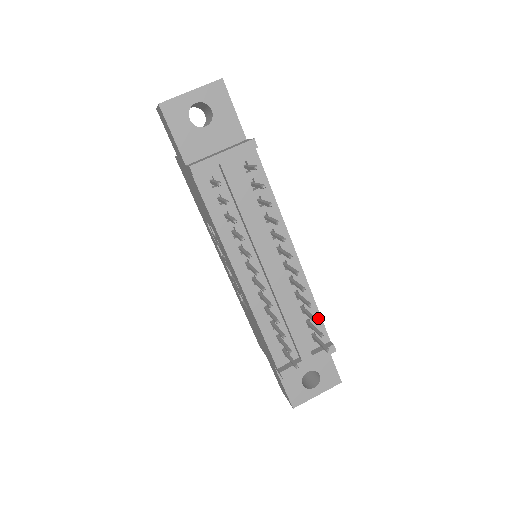
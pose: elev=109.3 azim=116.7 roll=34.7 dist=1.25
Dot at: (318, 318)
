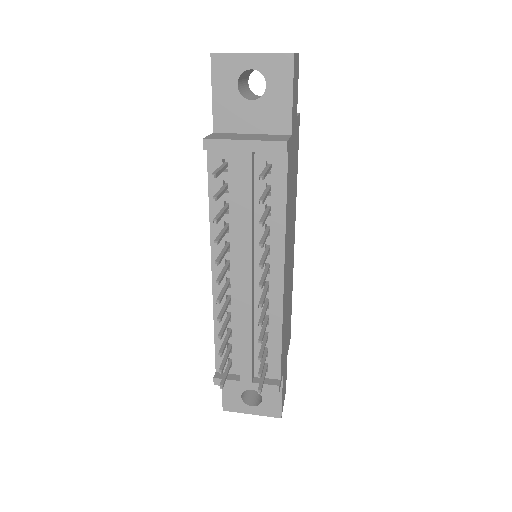
Dot at: (278, 353)
